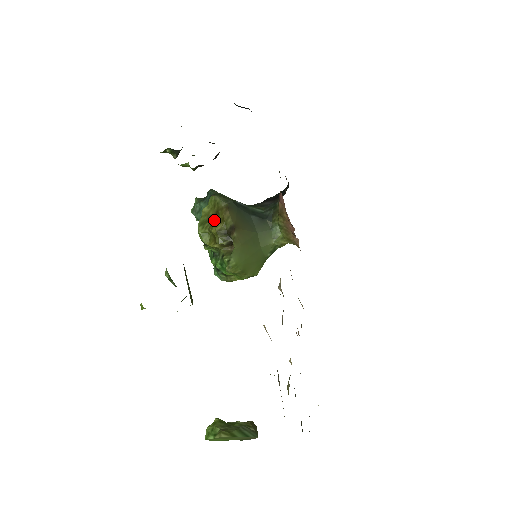
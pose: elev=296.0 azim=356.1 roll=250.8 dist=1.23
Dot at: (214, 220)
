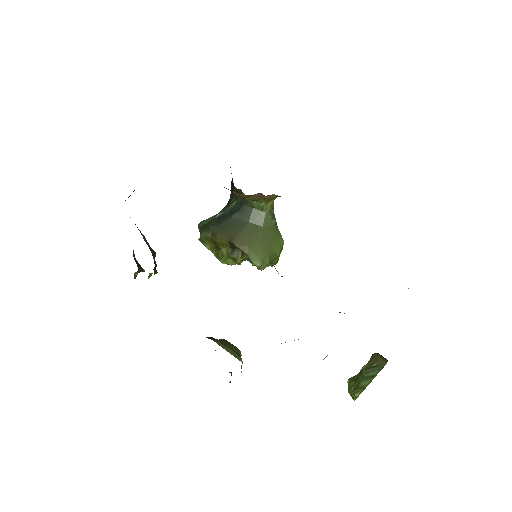
Dot at: (219, 248)
